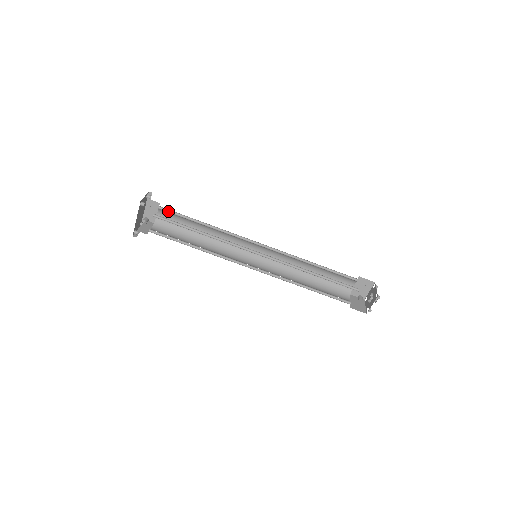
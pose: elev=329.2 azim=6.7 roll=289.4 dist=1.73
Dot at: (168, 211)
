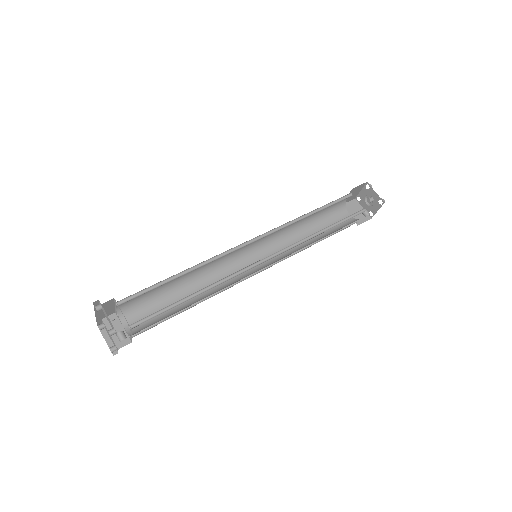
Dot at: (130, 297)
